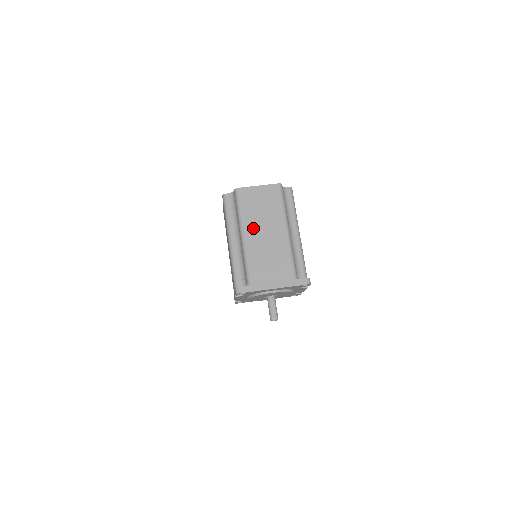
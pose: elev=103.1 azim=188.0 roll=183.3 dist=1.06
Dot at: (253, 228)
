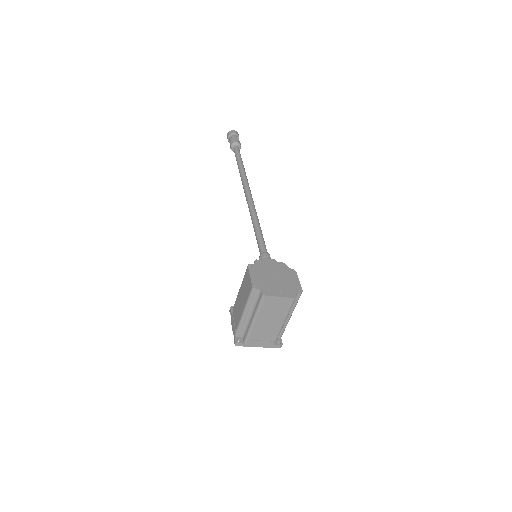
Dot at: (263, 318)
